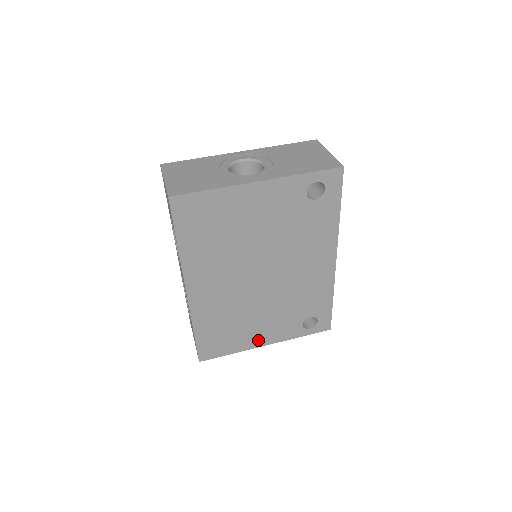
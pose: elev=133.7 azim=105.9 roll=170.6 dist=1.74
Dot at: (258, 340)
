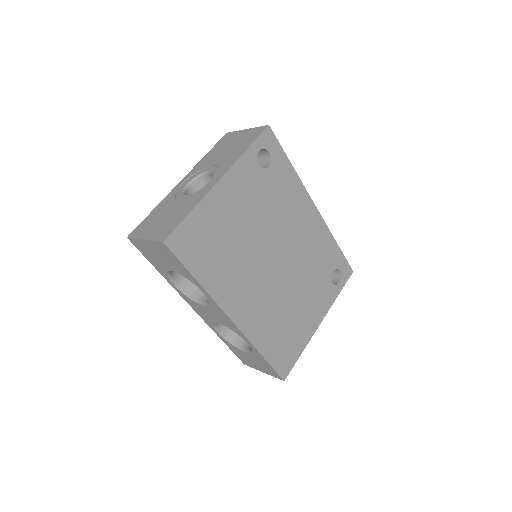
Dot at: (312, 323)
